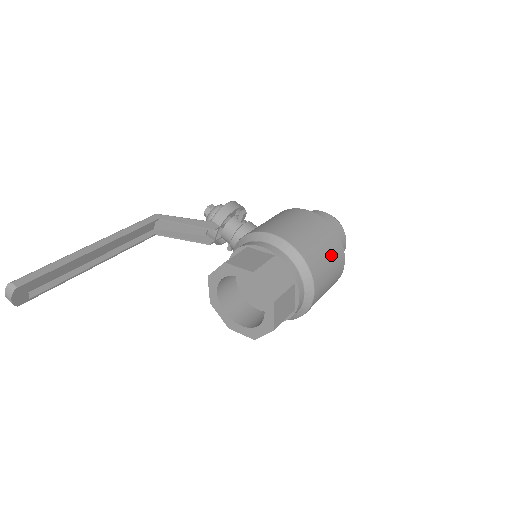
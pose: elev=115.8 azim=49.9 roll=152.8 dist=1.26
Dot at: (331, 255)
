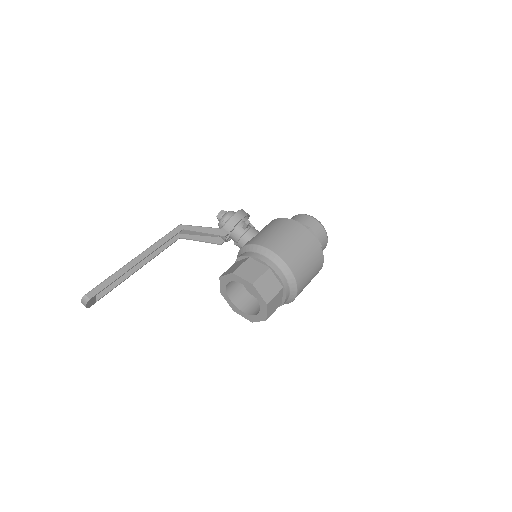
Dot at: (312, 262)
